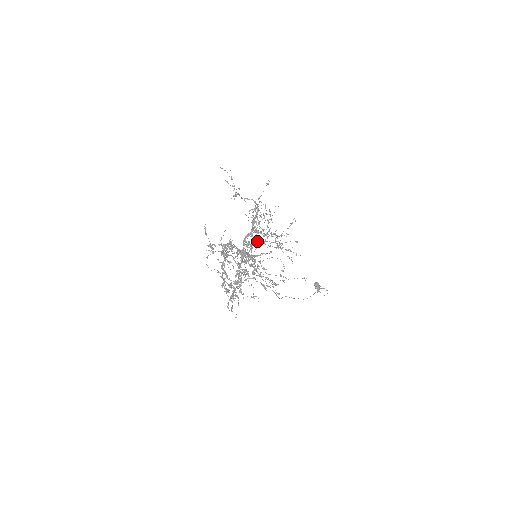
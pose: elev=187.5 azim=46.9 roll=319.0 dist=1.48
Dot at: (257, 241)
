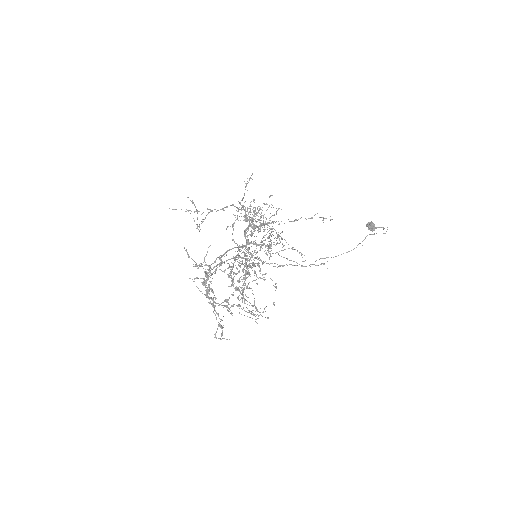
Dot at: (264, 226)
